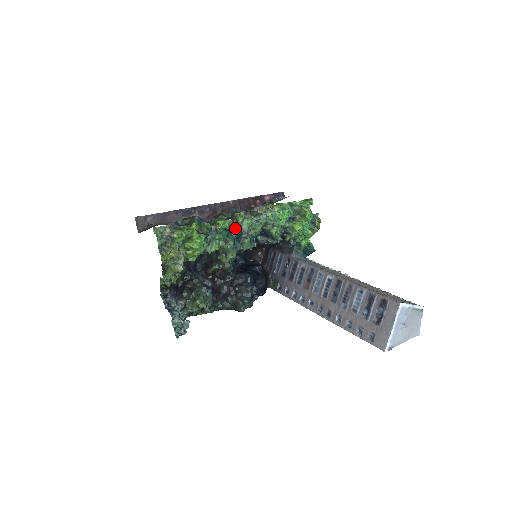
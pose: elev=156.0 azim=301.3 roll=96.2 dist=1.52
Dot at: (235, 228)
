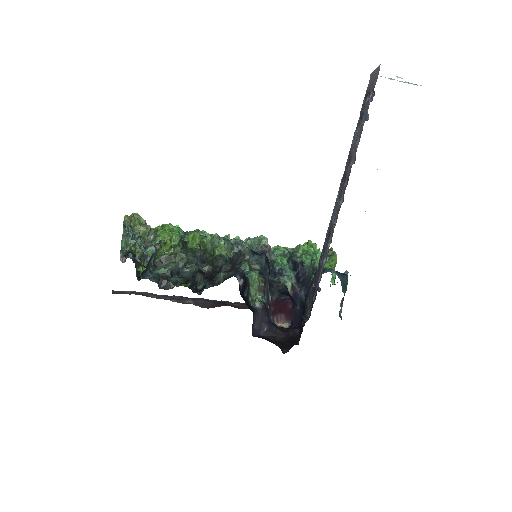
Dot at: occluded
